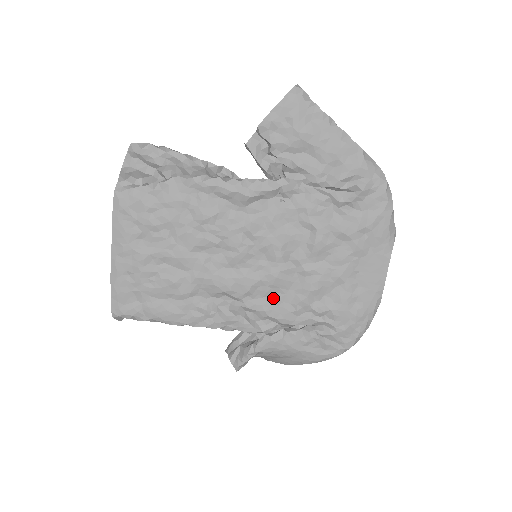
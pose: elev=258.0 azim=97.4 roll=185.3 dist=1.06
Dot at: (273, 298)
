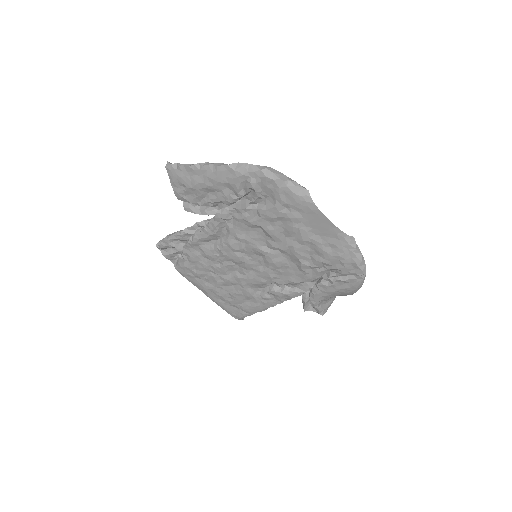
Dot at: (287, 273)
